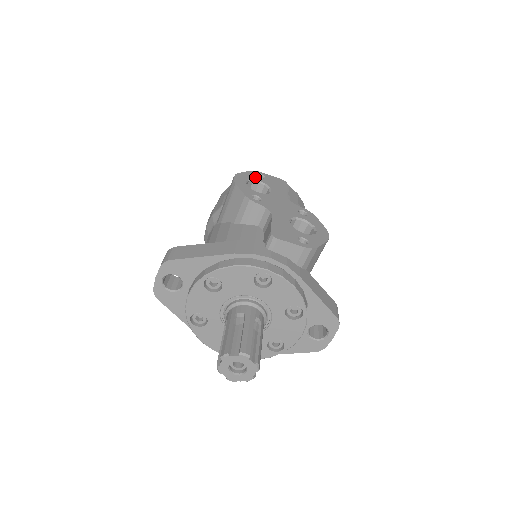
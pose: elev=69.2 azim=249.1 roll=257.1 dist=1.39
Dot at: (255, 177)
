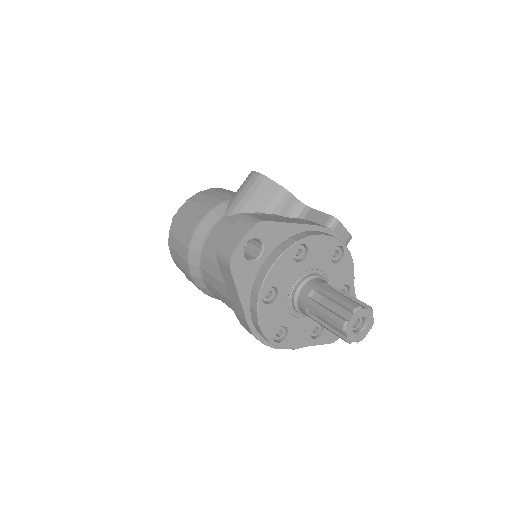
Dot at: occluded
